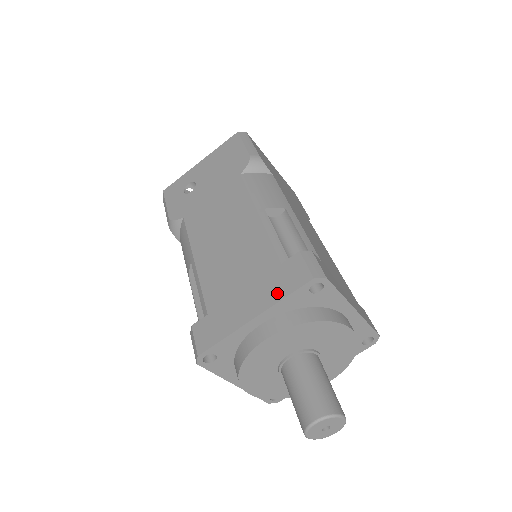
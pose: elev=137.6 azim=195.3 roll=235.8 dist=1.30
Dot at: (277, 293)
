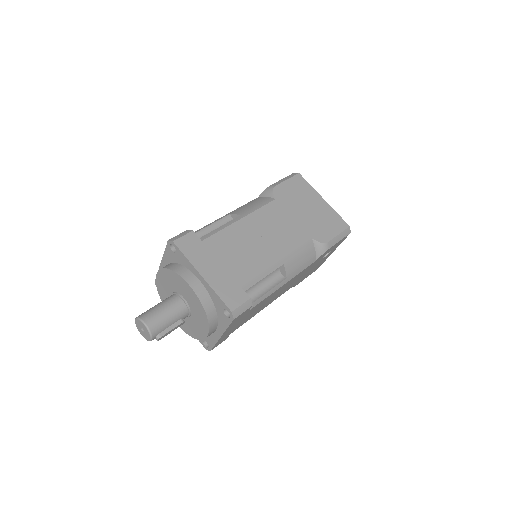
Dot at: occluded
